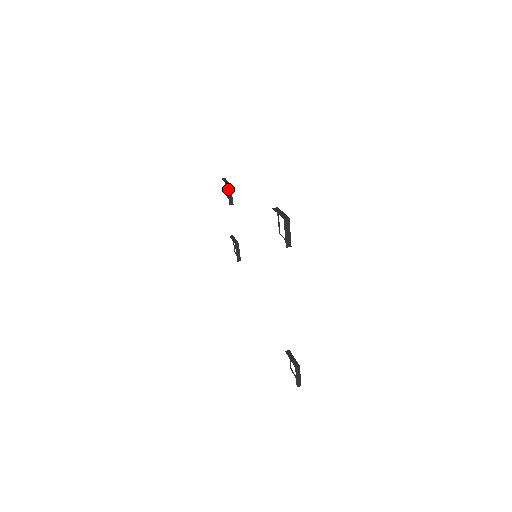
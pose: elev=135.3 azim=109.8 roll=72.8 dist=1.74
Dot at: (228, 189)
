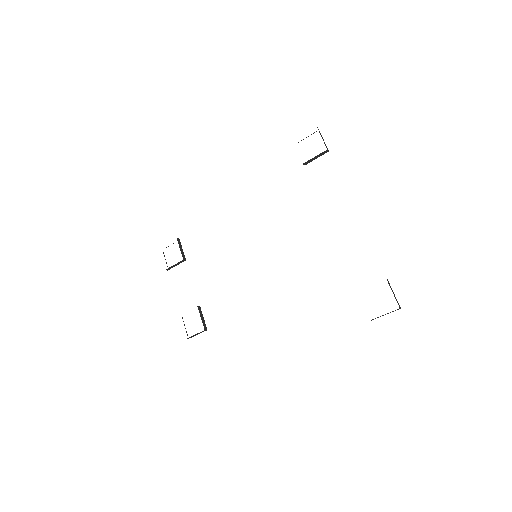
Dot at: (178, 243)
